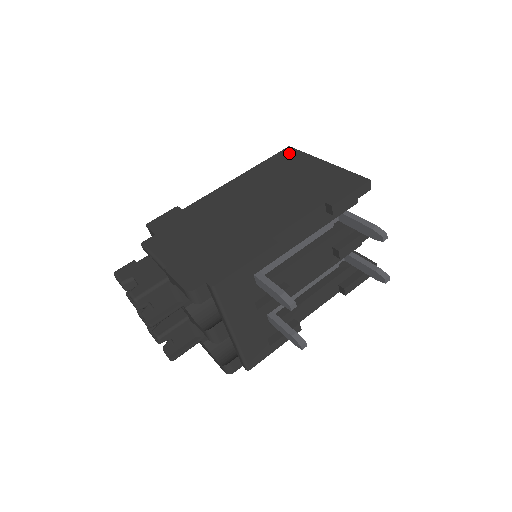
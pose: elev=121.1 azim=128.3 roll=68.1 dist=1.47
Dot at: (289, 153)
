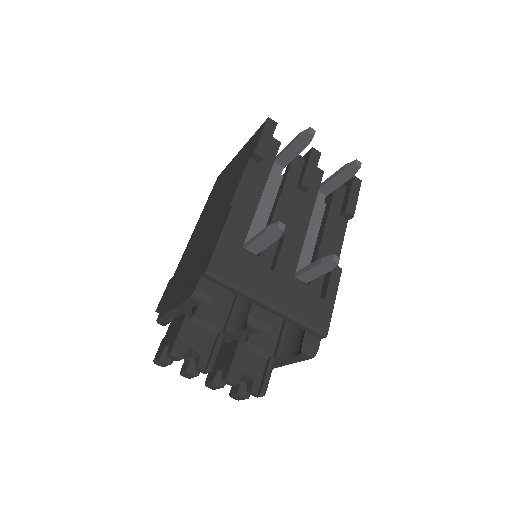
Dot at: (219, 178)
